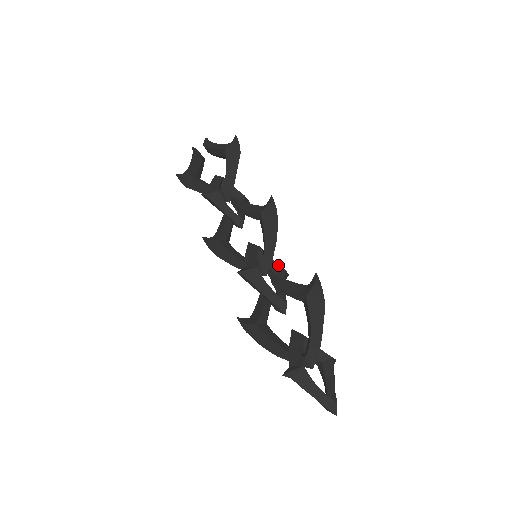
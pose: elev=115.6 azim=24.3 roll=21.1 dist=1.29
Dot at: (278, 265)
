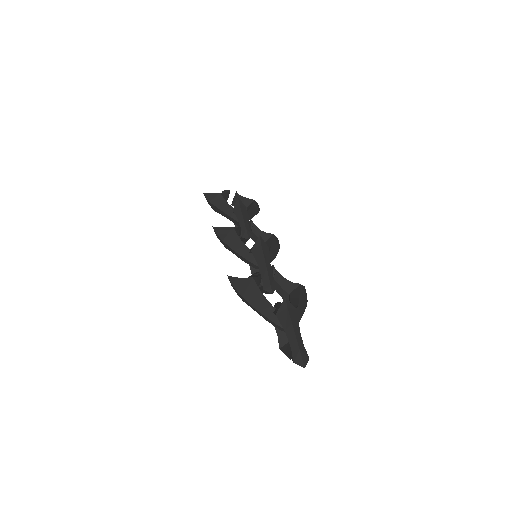
Dot at: occluded
